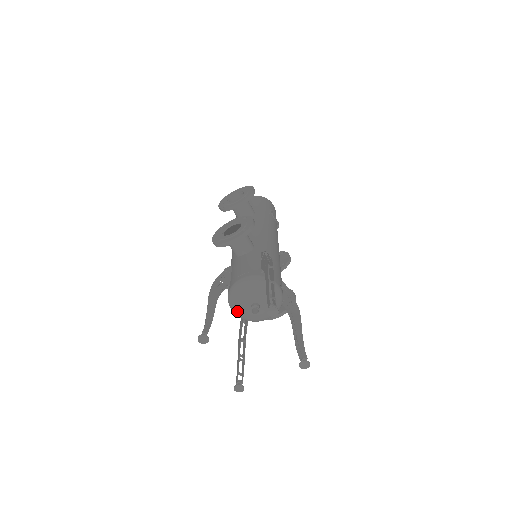
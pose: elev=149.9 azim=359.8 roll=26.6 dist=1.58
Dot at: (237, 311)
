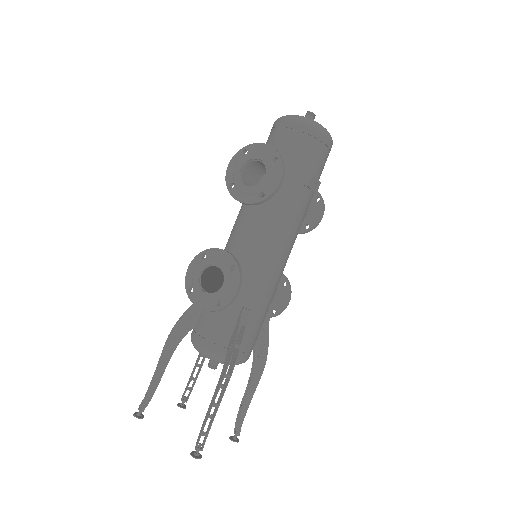
Dot at: occluded
